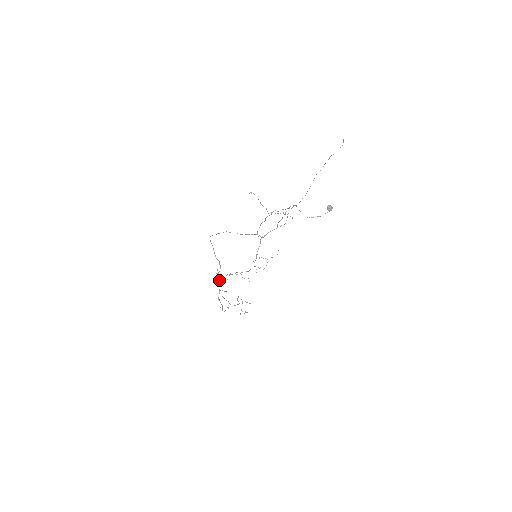
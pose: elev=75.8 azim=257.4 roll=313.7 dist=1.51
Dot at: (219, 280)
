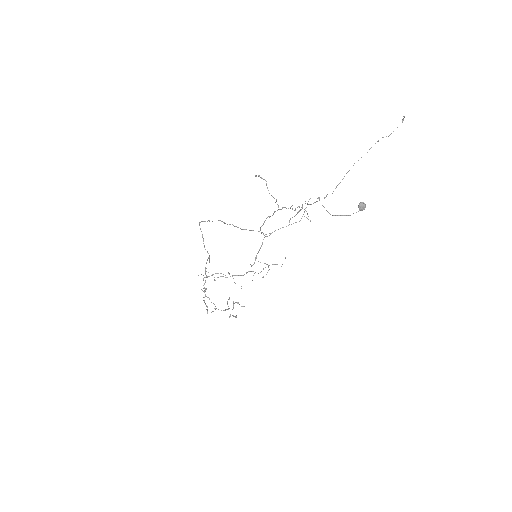
Dot at: occluded
